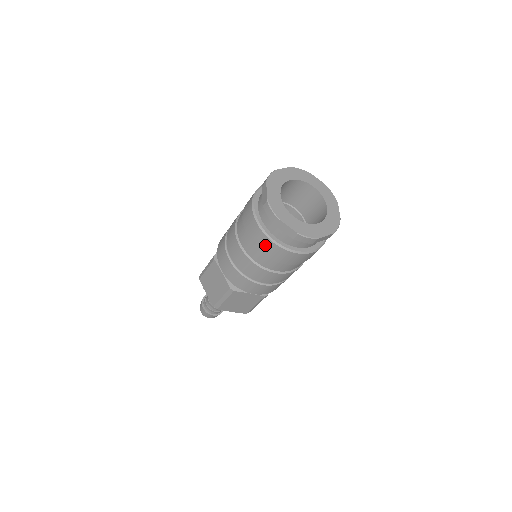
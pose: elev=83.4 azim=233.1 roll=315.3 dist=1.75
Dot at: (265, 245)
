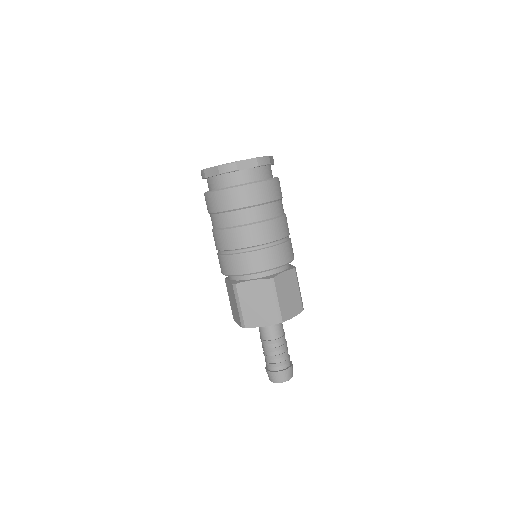
Dot at: (249, 194)
